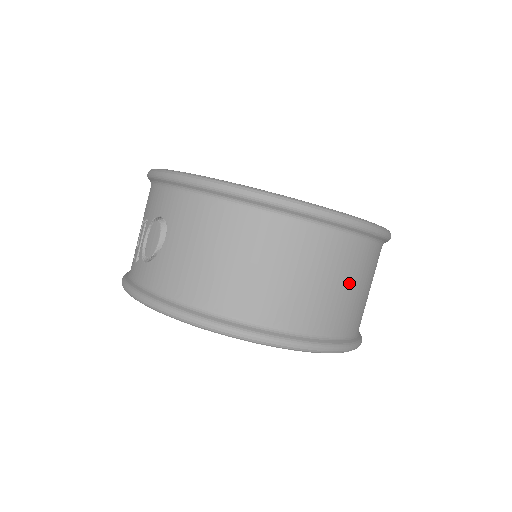
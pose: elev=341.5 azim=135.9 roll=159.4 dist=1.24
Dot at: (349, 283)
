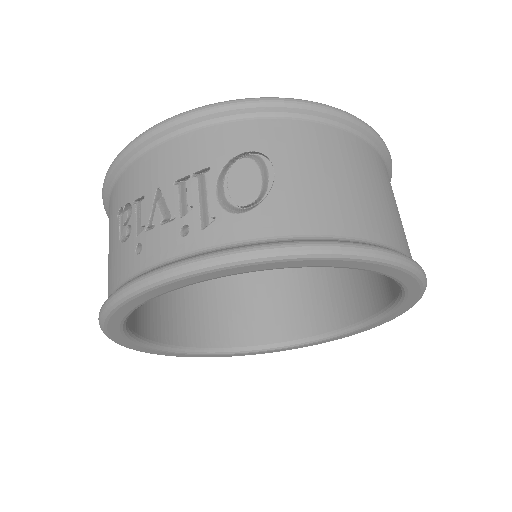
Dot at: occluded
